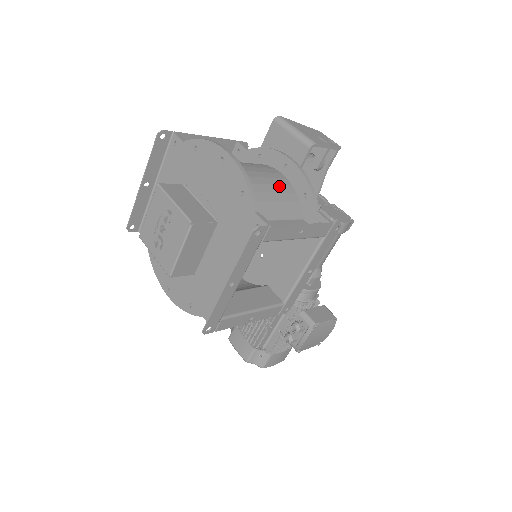
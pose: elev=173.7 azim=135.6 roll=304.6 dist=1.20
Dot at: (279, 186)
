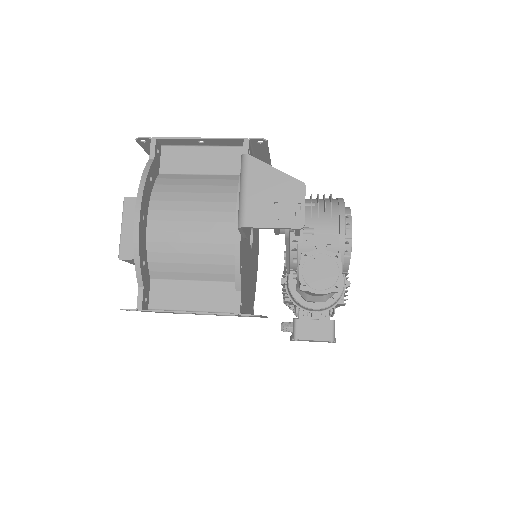
Dot at: (214, 245)
